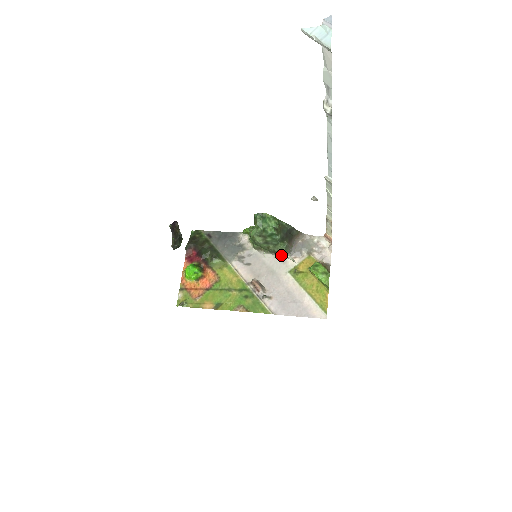
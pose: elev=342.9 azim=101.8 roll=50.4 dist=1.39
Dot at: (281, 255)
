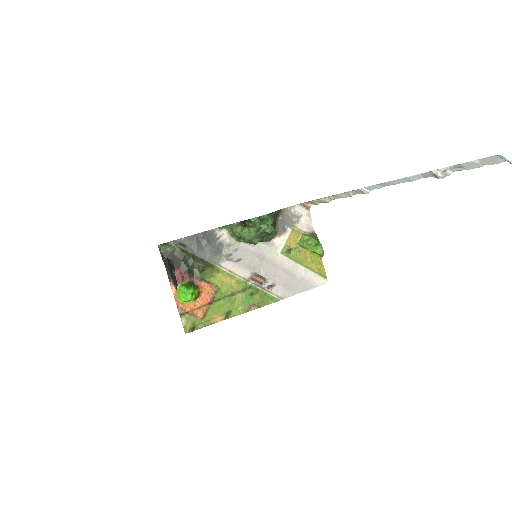
Dot at: (269, 240)
